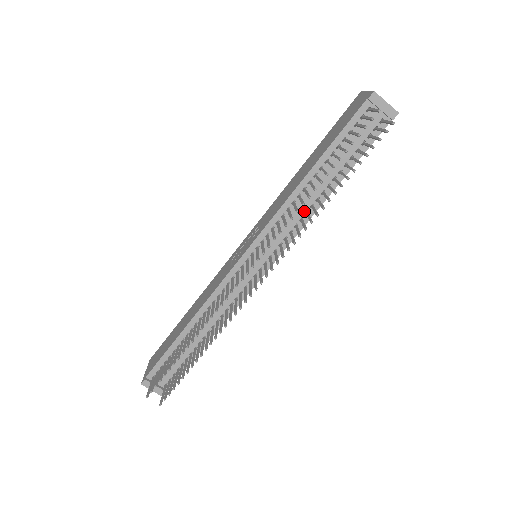
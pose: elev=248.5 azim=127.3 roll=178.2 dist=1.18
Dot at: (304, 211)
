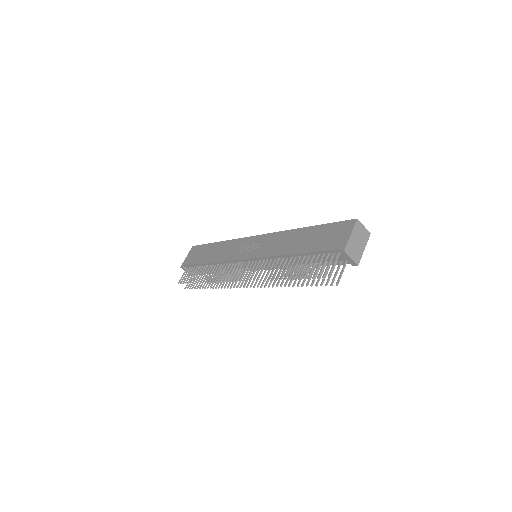
Dot at: (285, 264)
